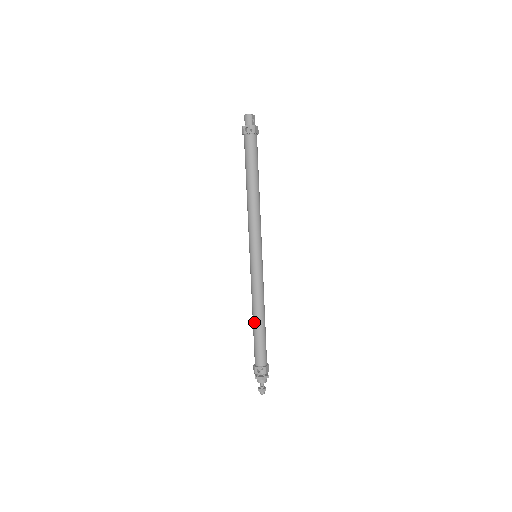
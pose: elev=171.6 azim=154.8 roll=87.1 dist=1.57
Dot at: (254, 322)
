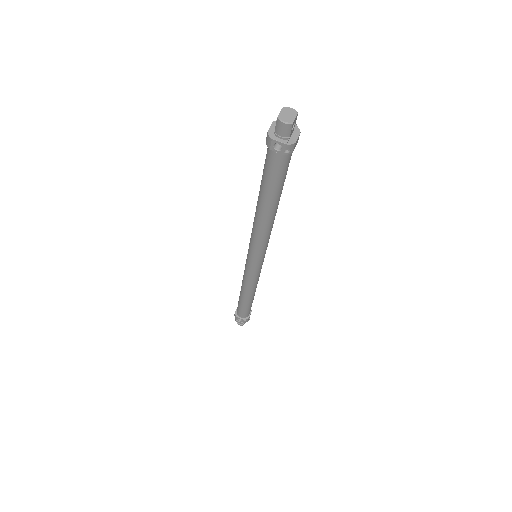
Dot at: (242, 297)
